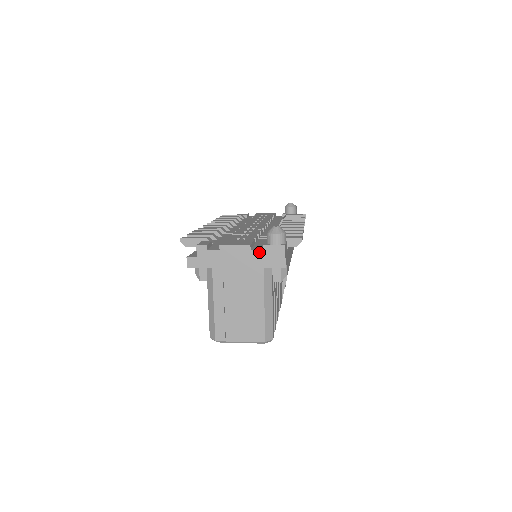
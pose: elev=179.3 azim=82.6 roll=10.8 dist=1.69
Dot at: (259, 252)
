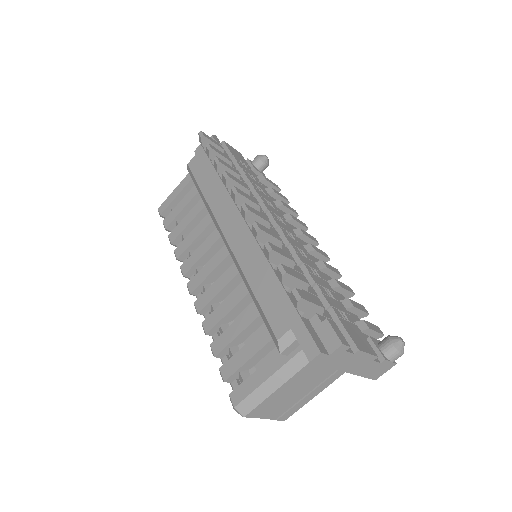
Dot at: (376, 364)
